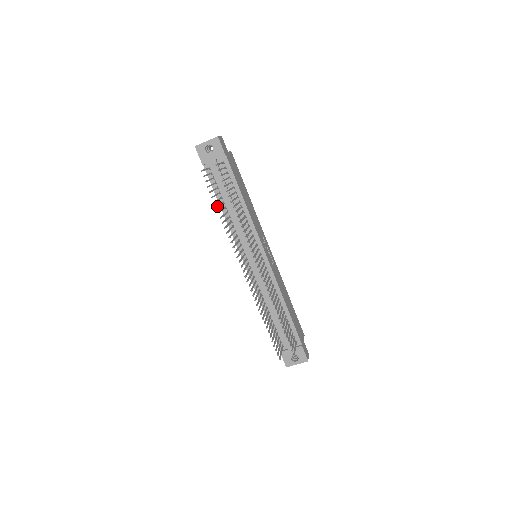
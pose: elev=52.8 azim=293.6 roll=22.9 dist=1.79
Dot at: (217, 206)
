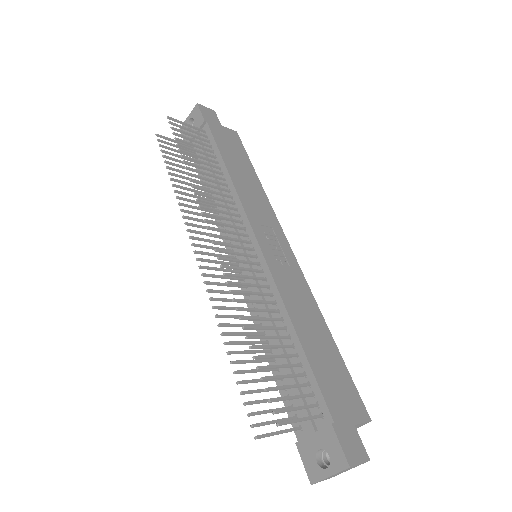
Dot at: (172, 173)
